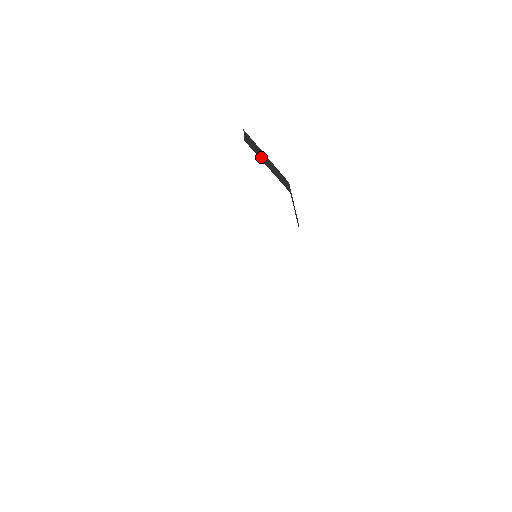
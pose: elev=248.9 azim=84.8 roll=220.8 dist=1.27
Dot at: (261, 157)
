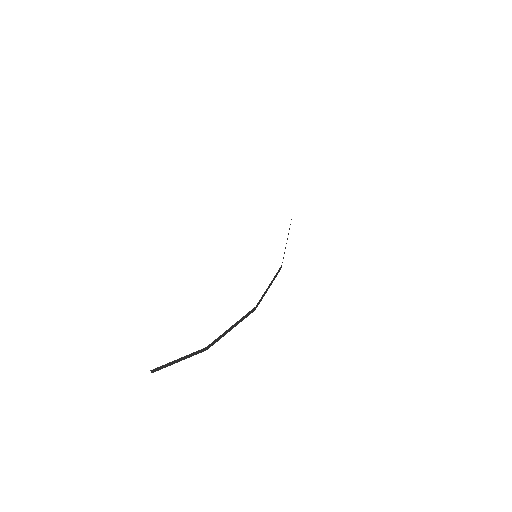
Dot at: occluded
